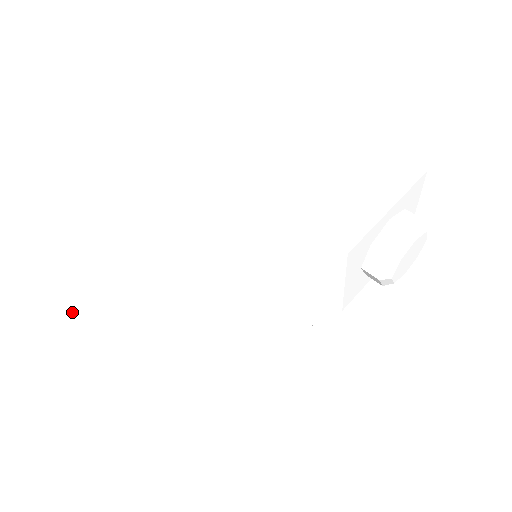
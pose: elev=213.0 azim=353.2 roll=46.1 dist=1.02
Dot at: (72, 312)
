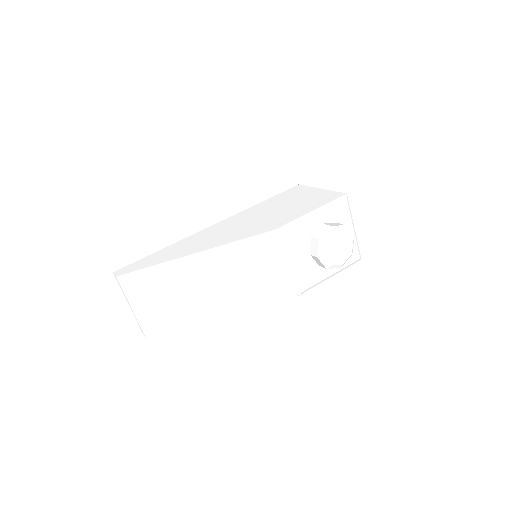
Dot at: (151, 258)
